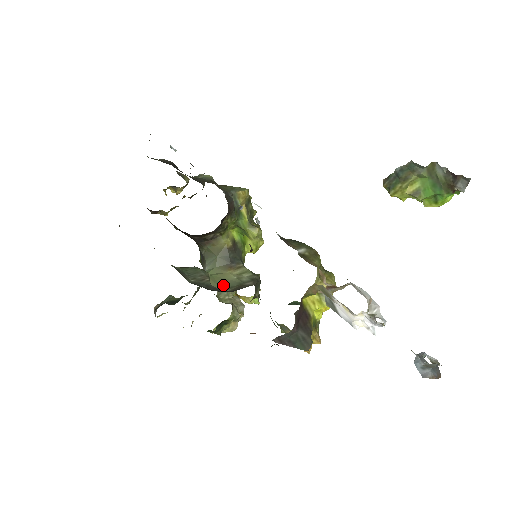
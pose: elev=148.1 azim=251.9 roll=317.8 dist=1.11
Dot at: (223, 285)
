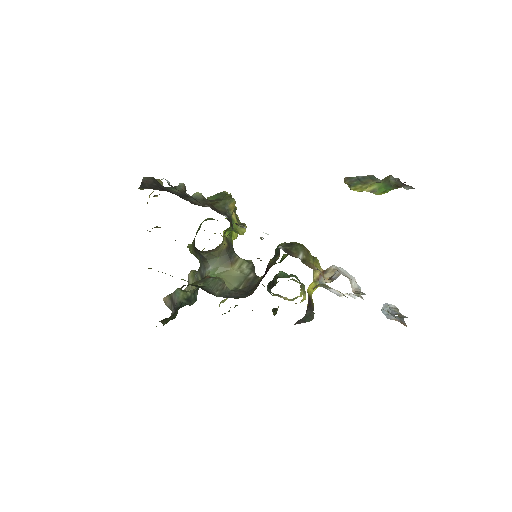
Dot at: (233, 283)
